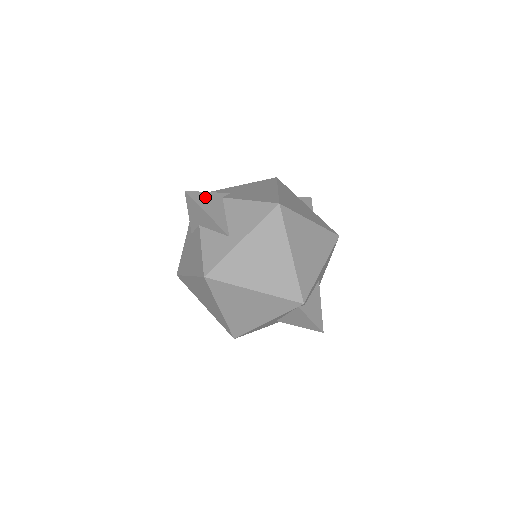
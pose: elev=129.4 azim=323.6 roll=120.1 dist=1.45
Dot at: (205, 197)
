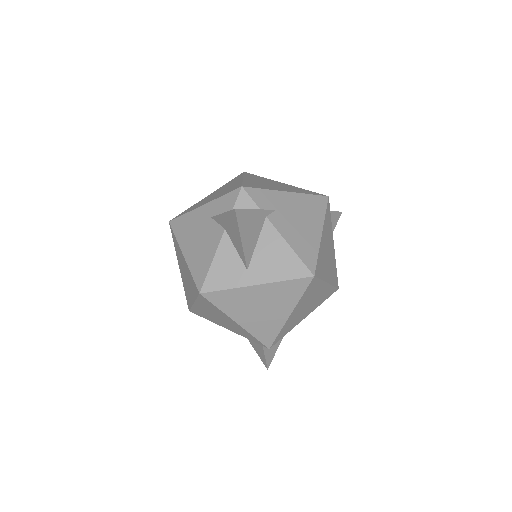
Dot at: (250, 217)
